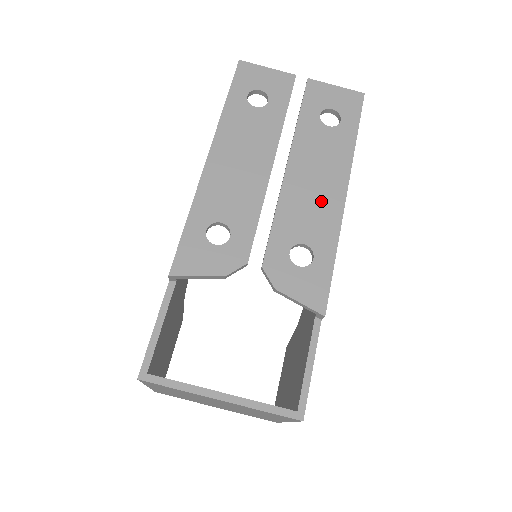
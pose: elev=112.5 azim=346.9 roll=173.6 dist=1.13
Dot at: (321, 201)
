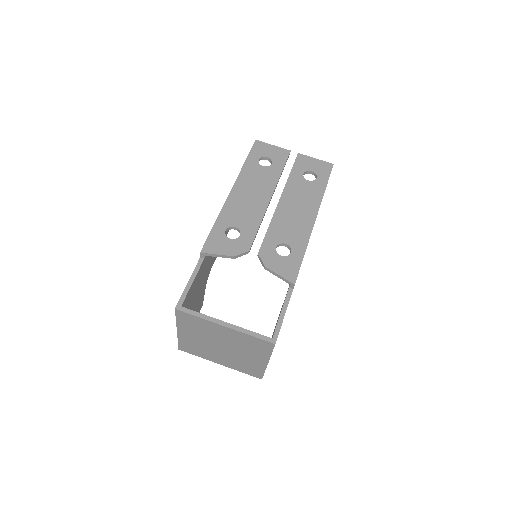
Dot at: (299, 221)
